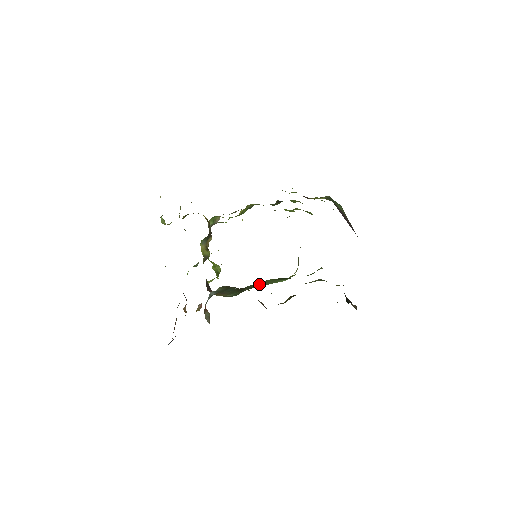
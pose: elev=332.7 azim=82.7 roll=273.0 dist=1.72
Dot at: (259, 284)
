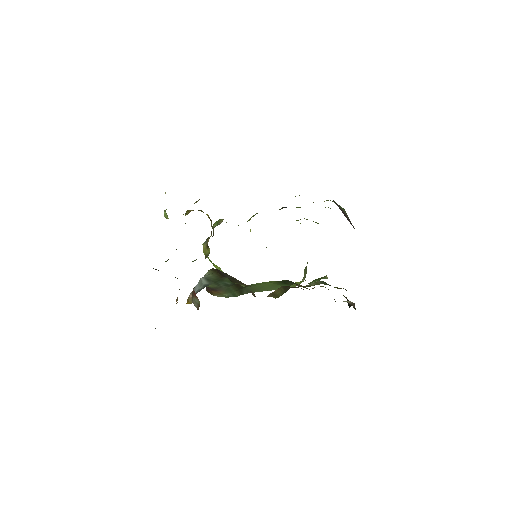
Dot at: (259, 288)
